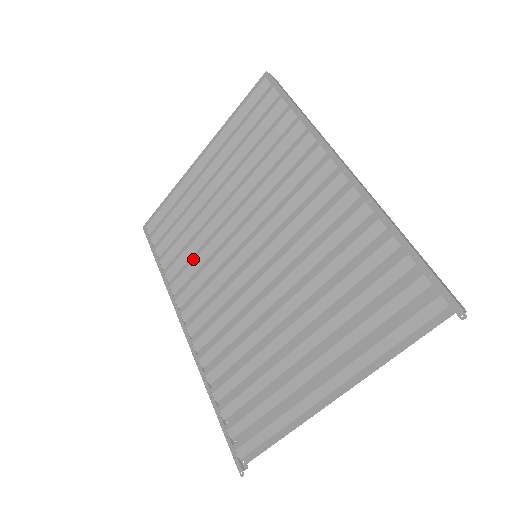
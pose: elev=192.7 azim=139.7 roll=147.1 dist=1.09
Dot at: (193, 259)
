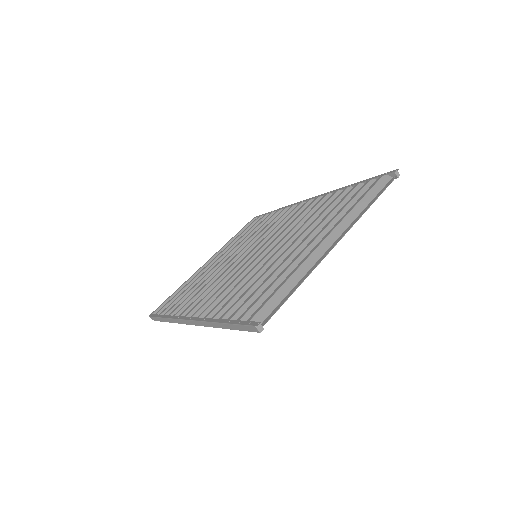
Dot at: (200, 290)
